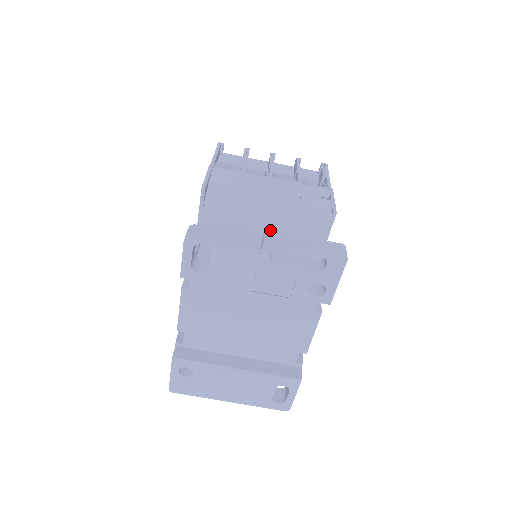
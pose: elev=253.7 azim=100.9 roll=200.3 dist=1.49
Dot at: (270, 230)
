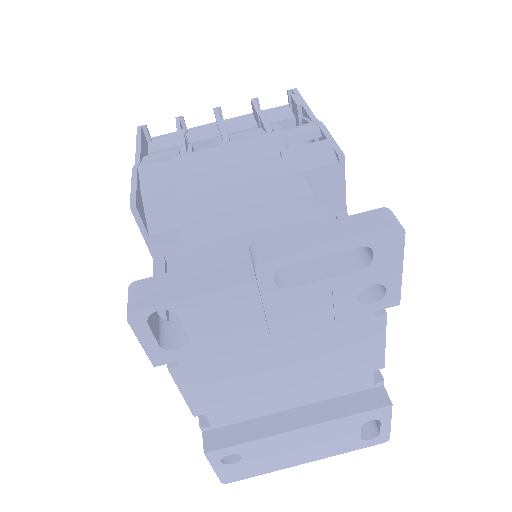
Dot at: (256, 239)
